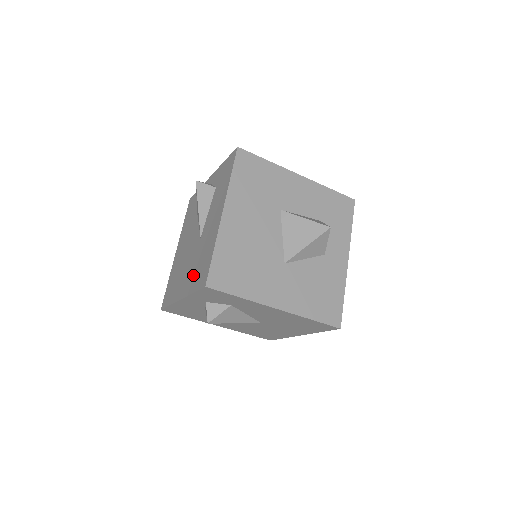
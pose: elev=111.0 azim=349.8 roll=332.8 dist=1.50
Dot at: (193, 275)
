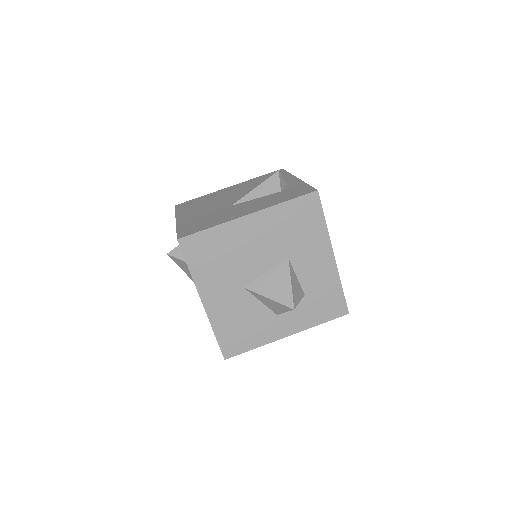
Dot at: (194, 220)
